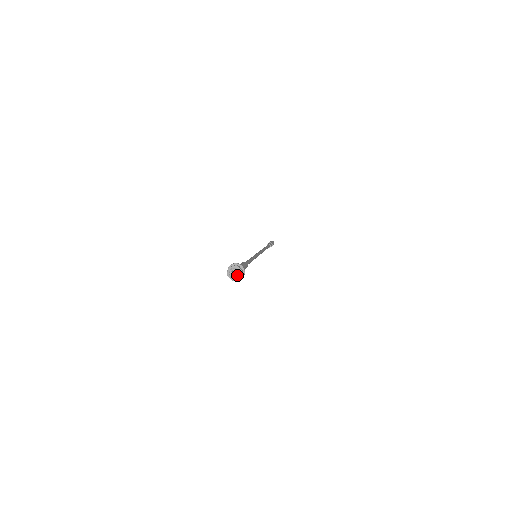
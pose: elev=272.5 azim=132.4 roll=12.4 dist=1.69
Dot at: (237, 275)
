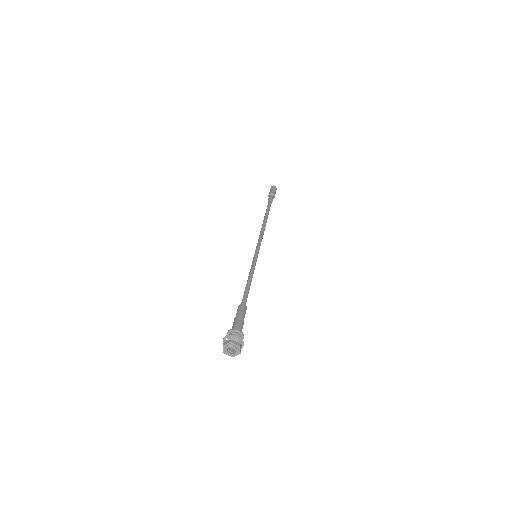
Dot at: (235, 352)
